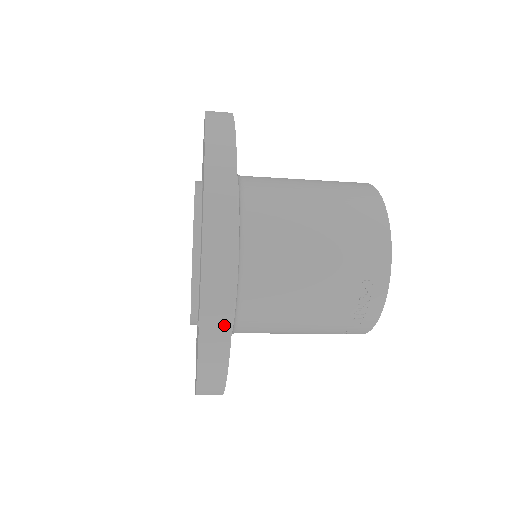
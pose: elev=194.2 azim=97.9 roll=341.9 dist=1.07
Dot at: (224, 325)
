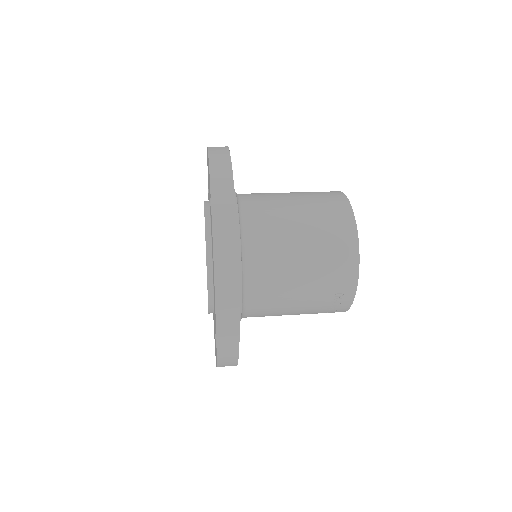
Dot at: (234, 349)
